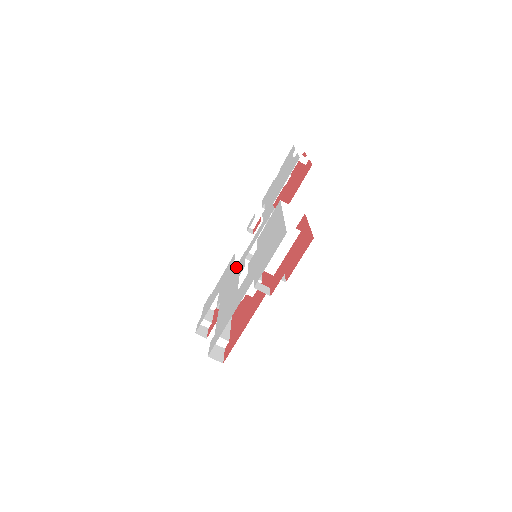
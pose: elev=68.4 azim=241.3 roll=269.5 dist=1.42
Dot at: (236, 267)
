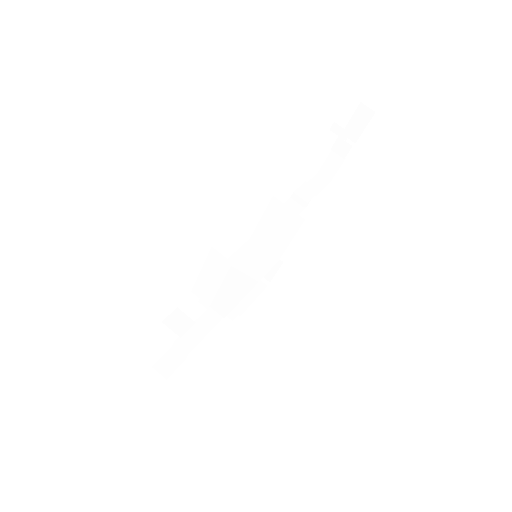
Dot at: occluded
